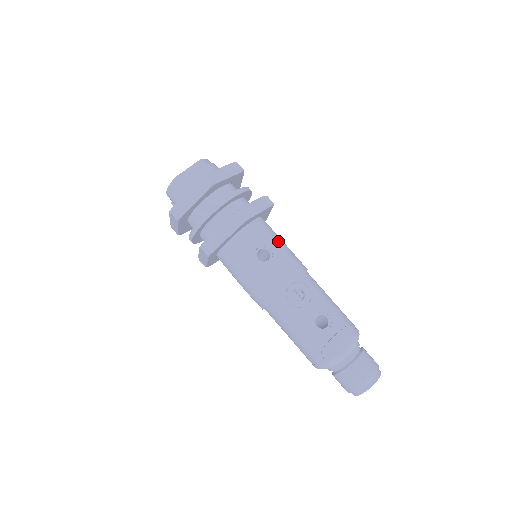
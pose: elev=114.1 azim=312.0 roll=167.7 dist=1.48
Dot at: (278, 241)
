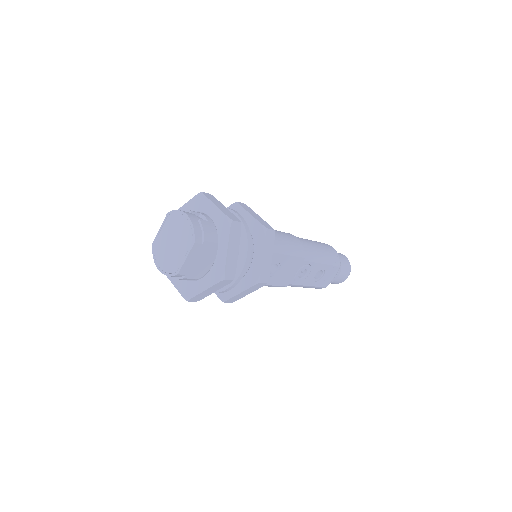
Dot at: (282, 252)
